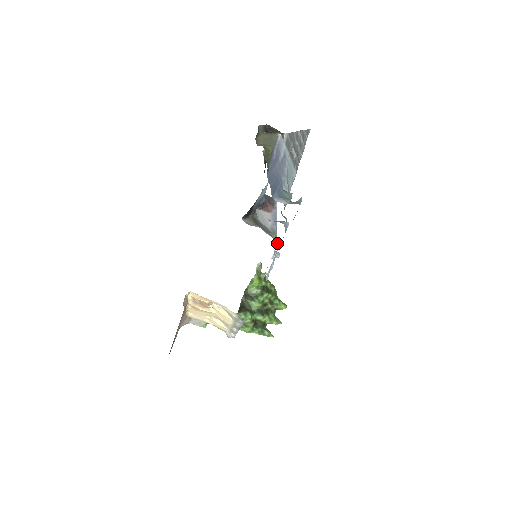
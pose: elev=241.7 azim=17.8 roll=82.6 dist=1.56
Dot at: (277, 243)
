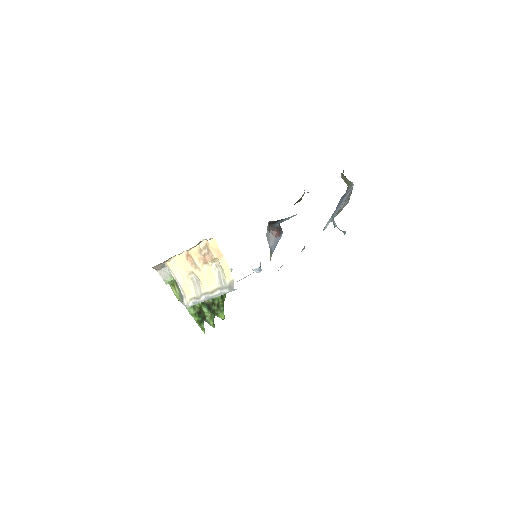
Dot at: (270, 260)
